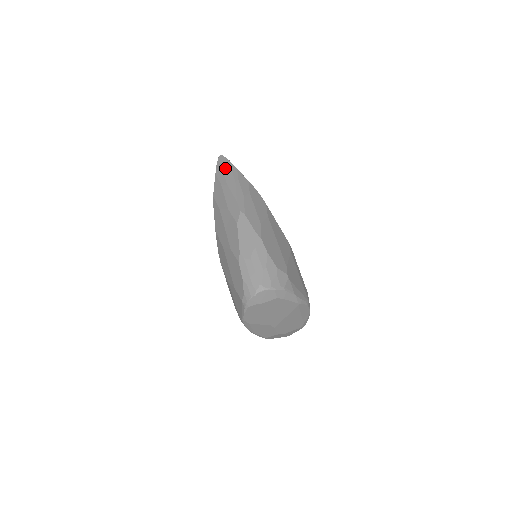
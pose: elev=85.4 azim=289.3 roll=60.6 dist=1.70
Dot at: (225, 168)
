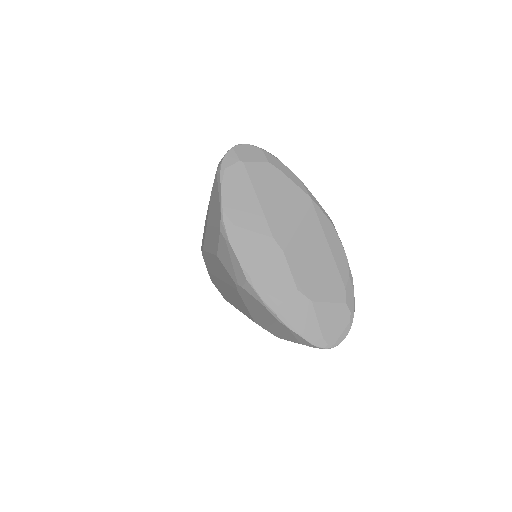
Dot at: occluded
